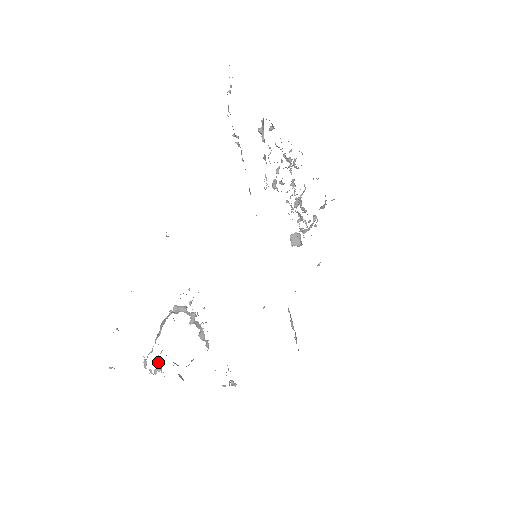
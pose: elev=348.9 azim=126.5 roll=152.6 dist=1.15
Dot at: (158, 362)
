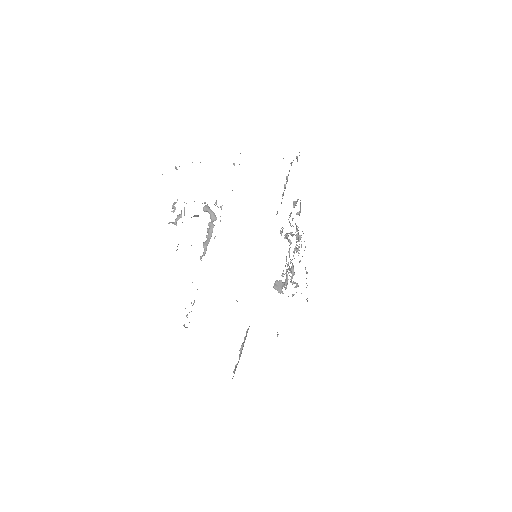
Dot at: (179, 214)
